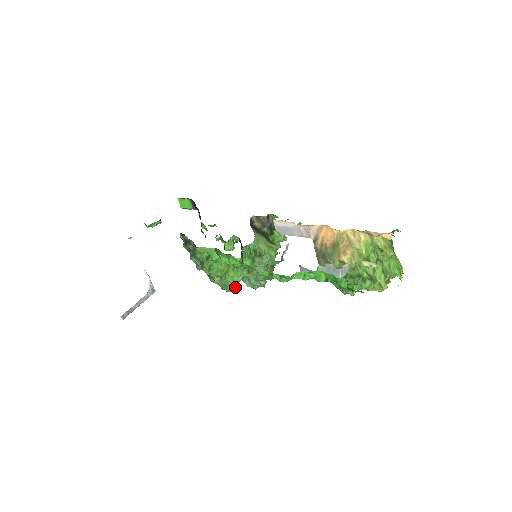
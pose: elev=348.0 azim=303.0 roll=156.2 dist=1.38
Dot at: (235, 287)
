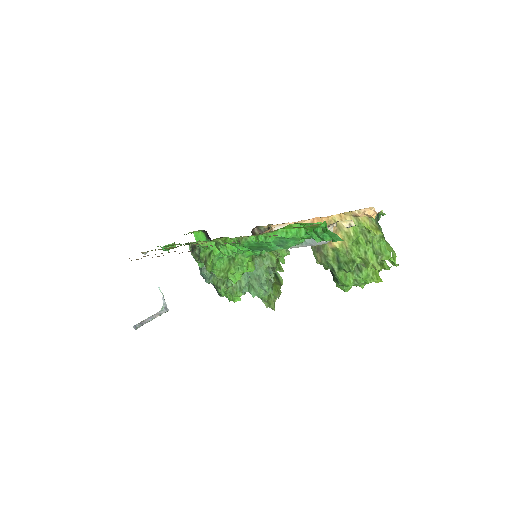
Dot at: (240, 294)
